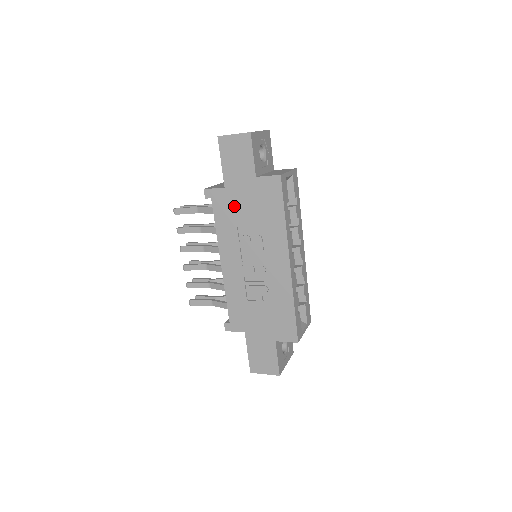
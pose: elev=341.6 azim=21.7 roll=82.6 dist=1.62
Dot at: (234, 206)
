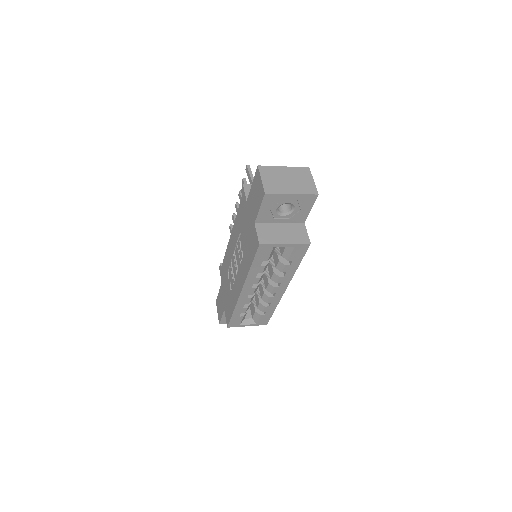
Dot at: (244, 219)
